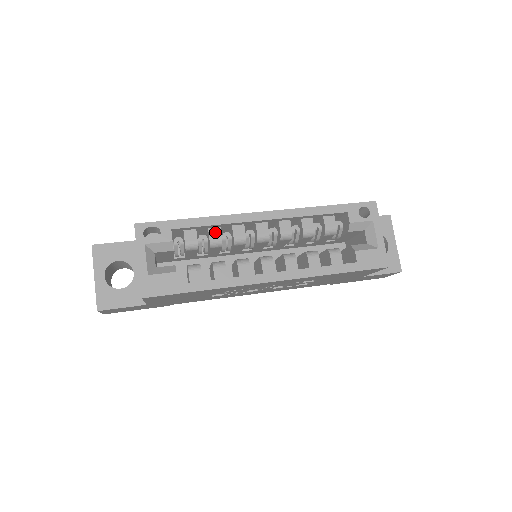
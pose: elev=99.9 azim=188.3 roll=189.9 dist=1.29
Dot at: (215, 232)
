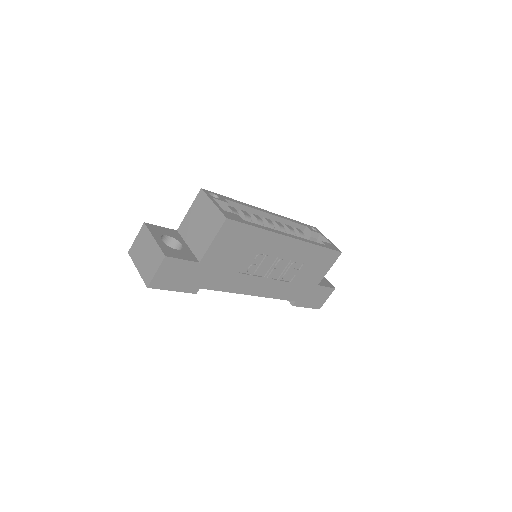
Dot at: (245, 212)
